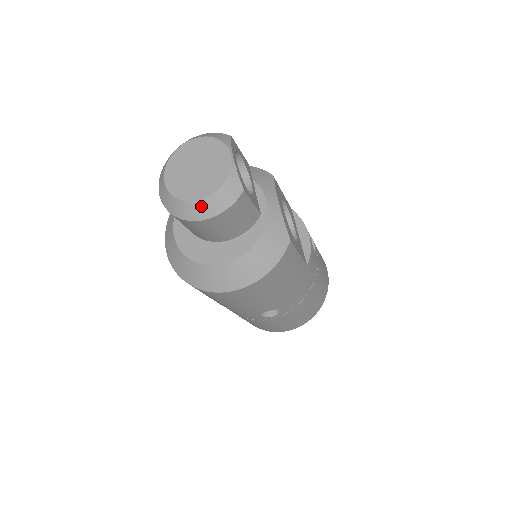
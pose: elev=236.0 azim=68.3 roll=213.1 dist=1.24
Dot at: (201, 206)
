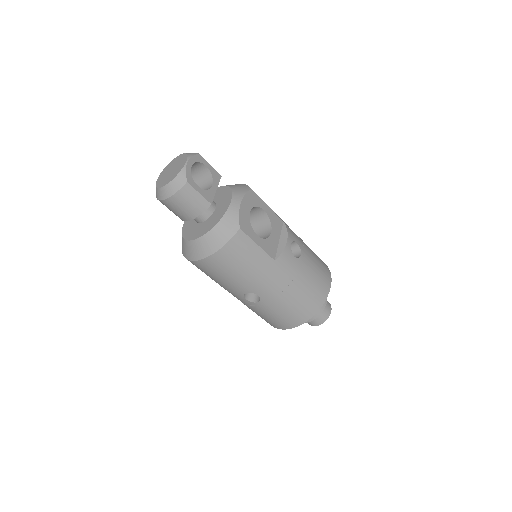
Dot at: (164, 190)
